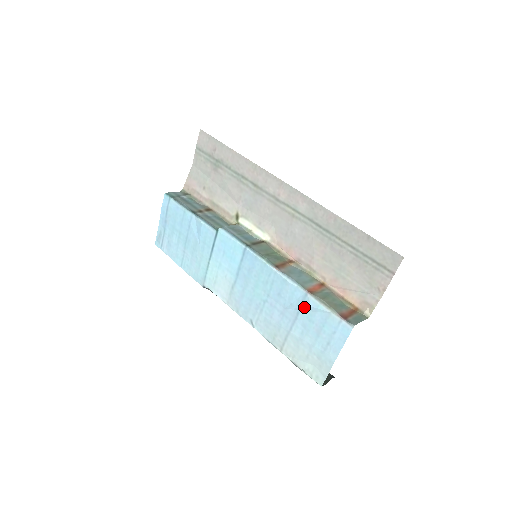
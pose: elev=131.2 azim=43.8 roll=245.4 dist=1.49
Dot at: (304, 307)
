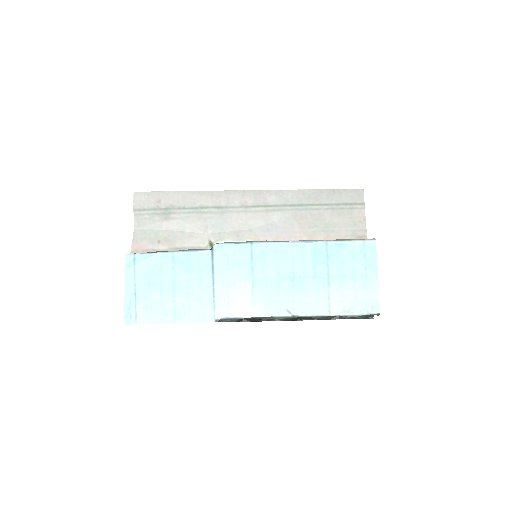
Dot at: (331, 254)
